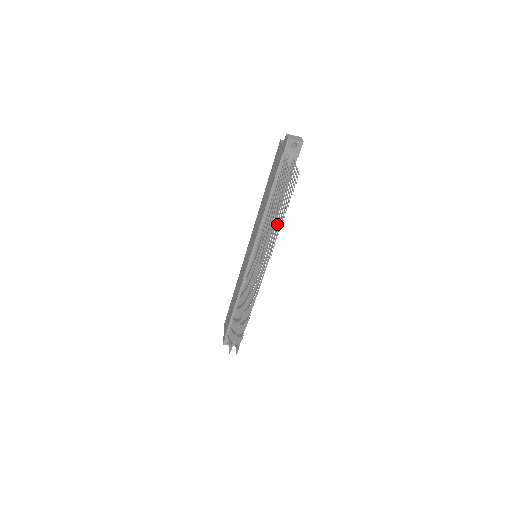
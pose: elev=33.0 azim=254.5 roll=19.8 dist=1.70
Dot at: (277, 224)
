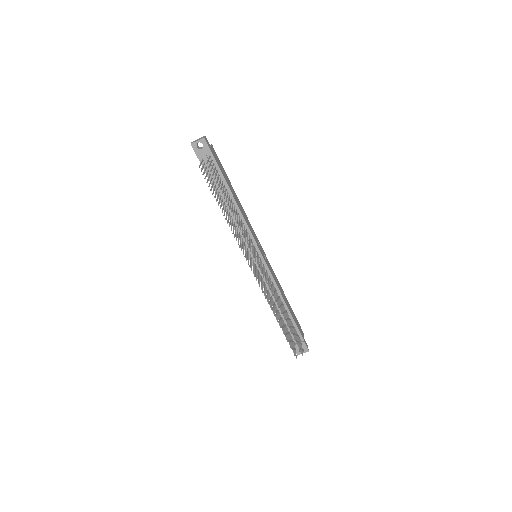
Dot at: (235, 216)
